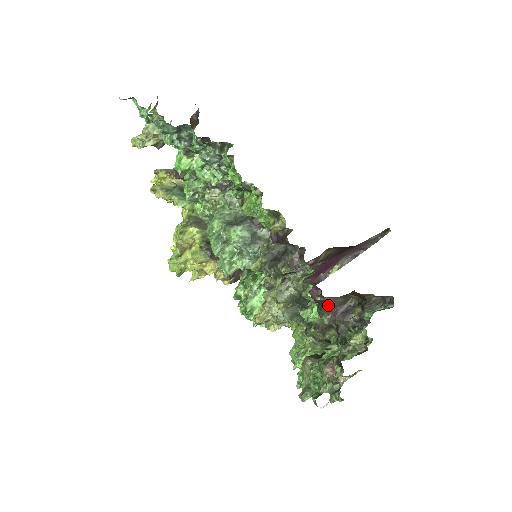
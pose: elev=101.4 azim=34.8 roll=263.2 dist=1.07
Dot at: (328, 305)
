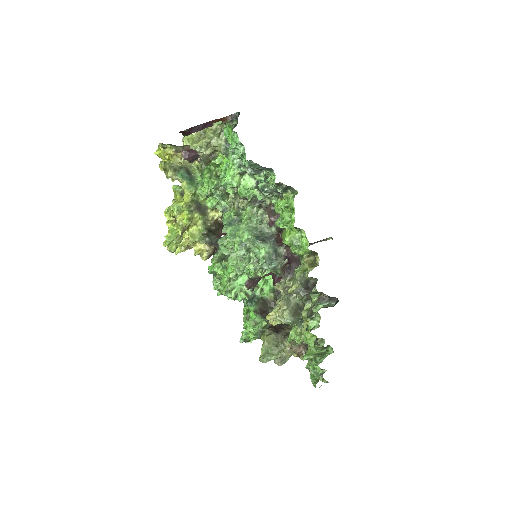
Dot at: occluded
